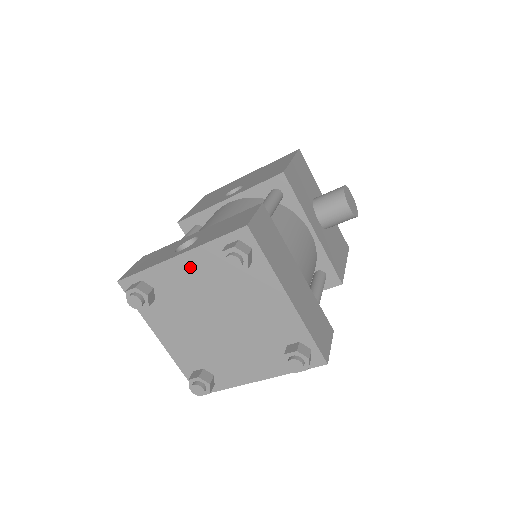
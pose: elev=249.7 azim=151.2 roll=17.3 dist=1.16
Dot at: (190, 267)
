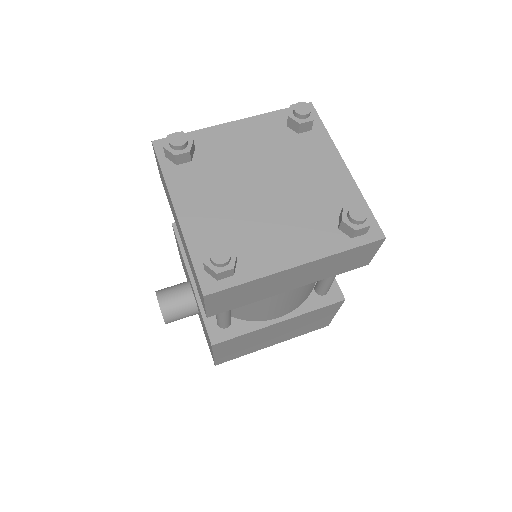
Dot at: (245, 131)
